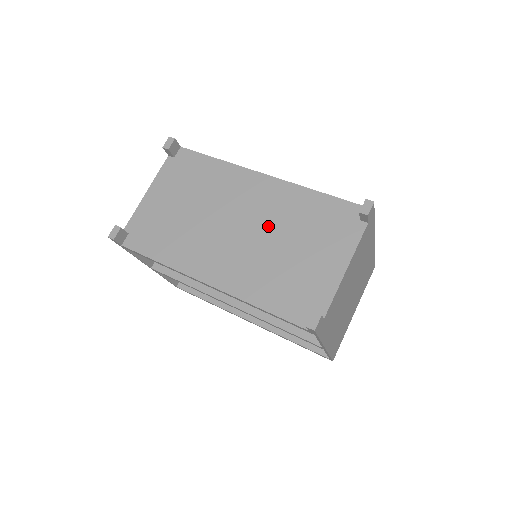
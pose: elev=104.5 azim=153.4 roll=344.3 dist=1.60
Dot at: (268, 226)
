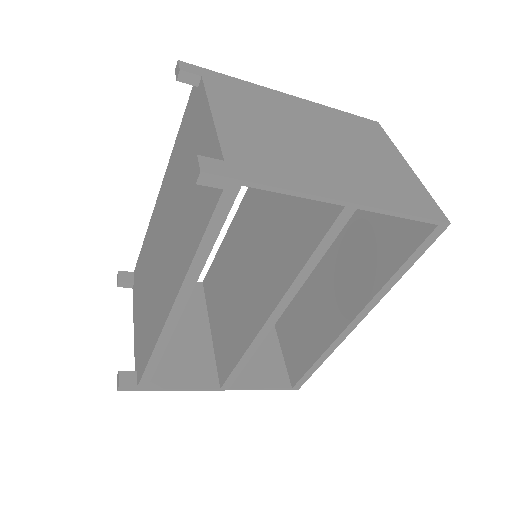
Dot at: (172, 205)
